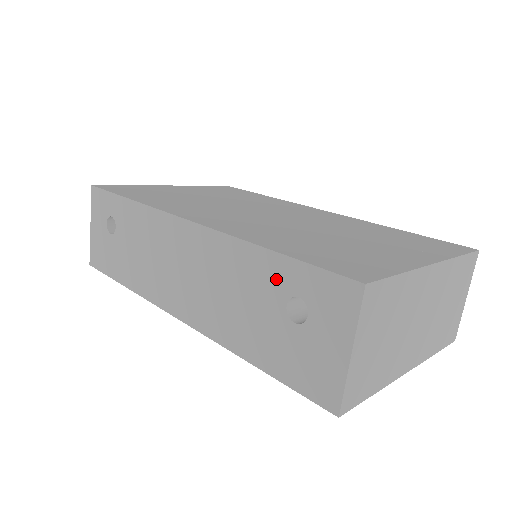
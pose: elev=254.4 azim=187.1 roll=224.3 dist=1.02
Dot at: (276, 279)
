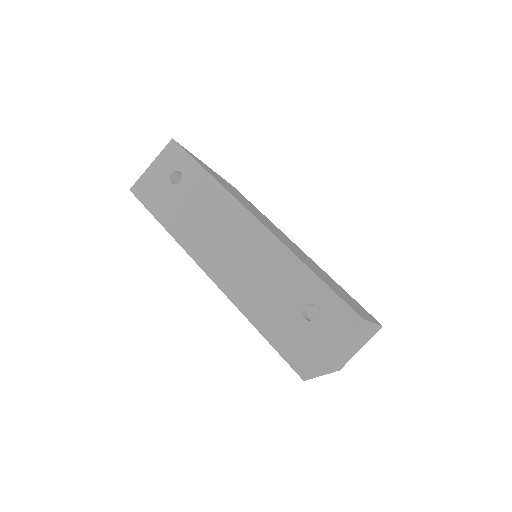
Dot at: (306, 288)
